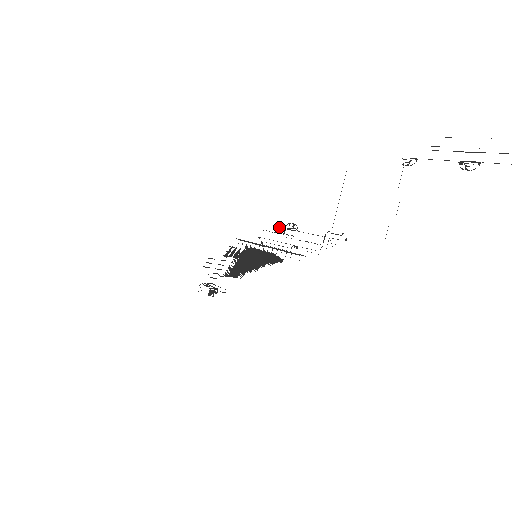
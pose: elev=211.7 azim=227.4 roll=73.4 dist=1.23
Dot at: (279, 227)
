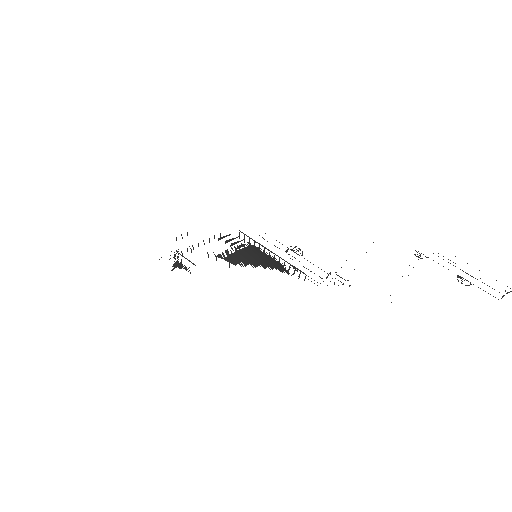
Dot at: (282, 244)
